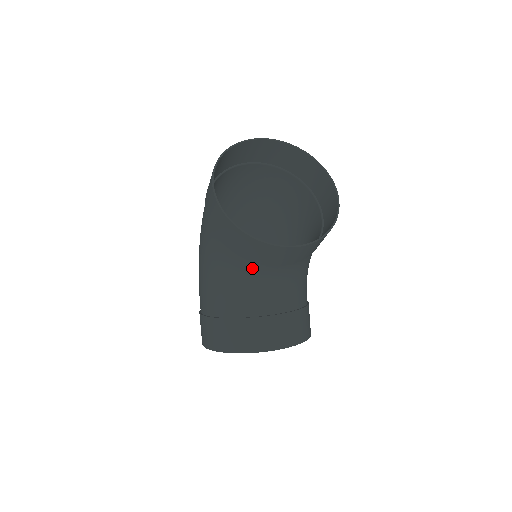
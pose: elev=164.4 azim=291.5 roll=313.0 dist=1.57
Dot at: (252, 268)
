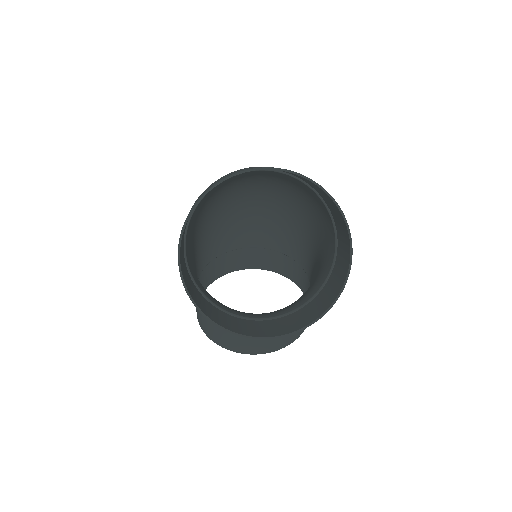
Dot at: occluded
